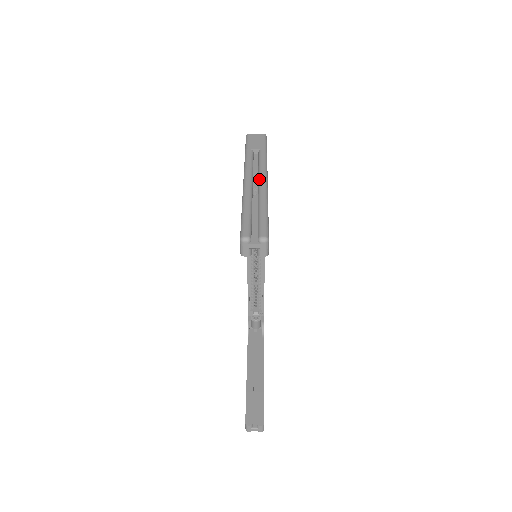
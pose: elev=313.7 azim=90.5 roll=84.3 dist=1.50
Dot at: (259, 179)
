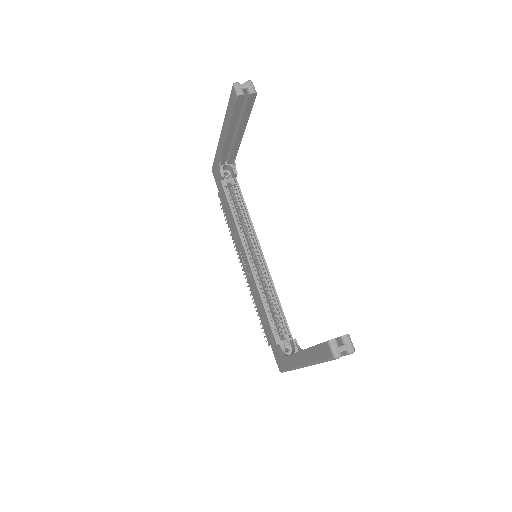
Dot at: occluded
